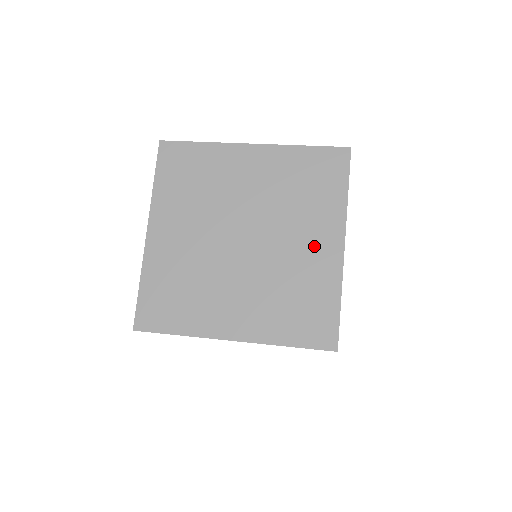
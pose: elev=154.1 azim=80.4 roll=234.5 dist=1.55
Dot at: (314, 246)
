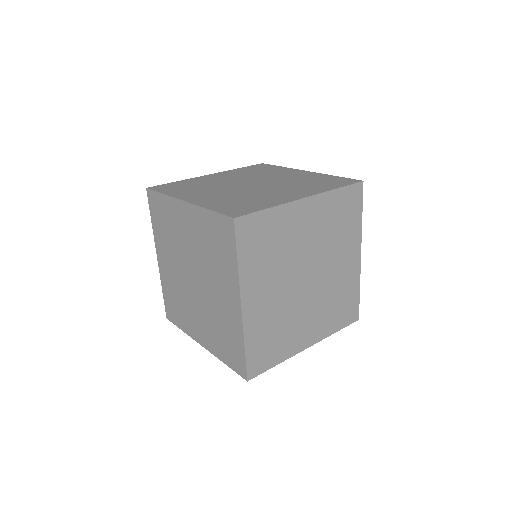
Dot at: (287, 193)
